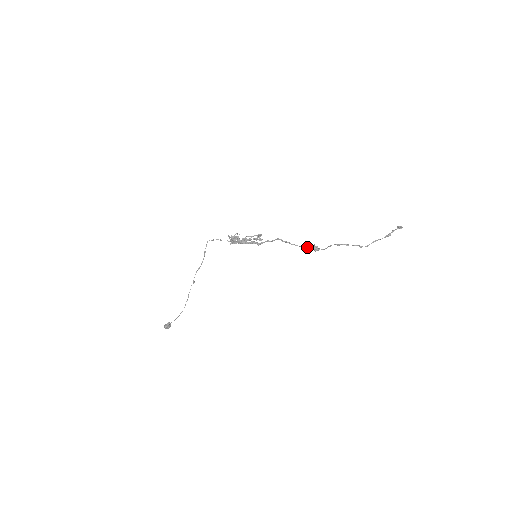
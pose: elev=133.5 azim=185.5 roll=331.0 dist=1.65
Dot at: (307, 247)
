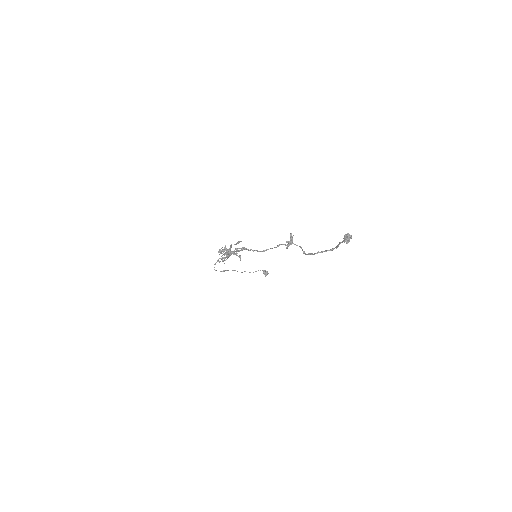
Dot at: occluded
